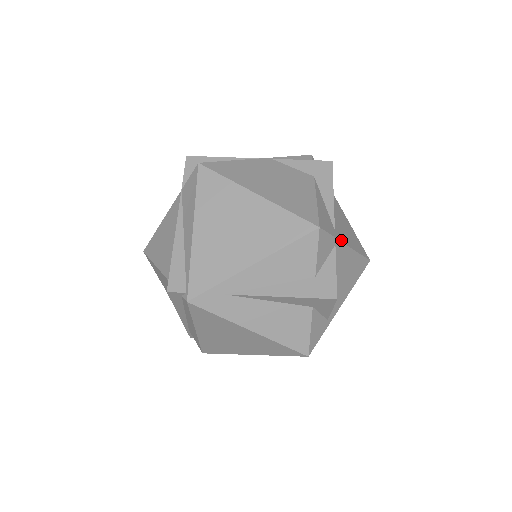
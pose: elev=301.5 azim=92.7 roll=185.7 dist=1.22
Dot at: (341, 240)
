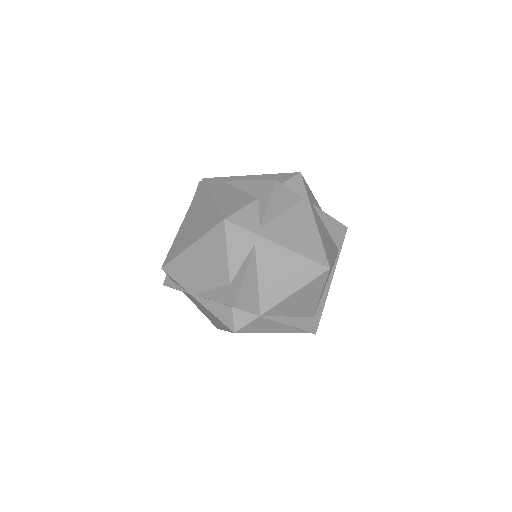
Dot at: (312, 207)
